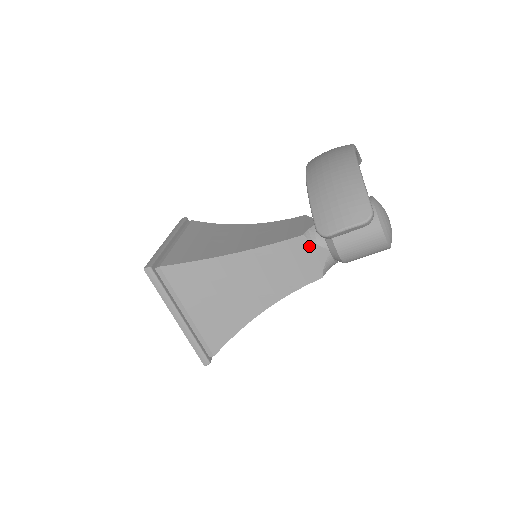
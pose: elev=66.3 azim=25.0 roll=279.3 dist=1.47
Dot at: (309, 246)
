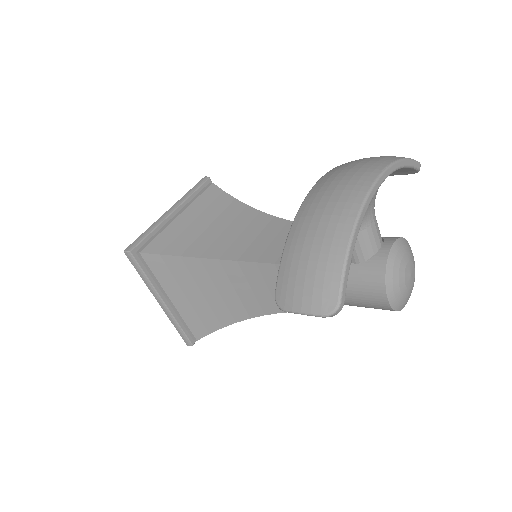
Dot at: occluded
